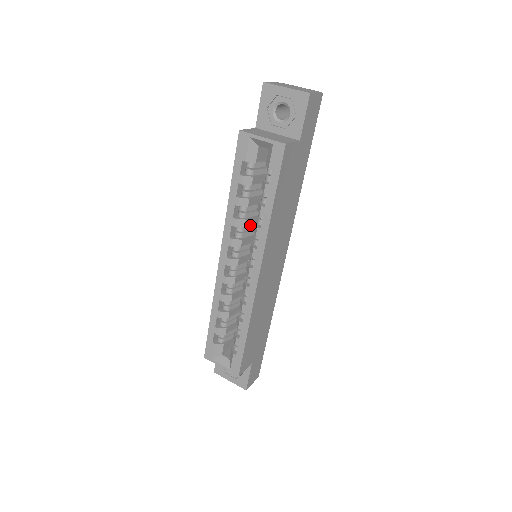
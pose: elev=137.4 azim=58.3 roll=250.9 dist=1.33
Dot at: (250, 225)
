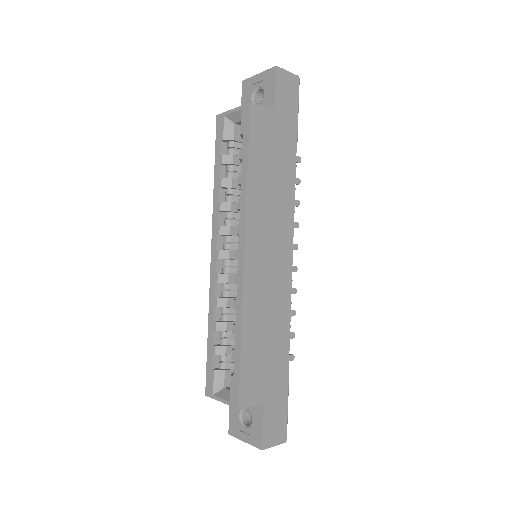
Dot at: occluded
